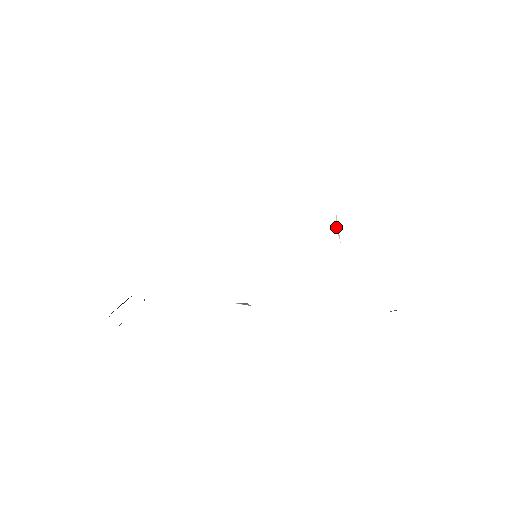
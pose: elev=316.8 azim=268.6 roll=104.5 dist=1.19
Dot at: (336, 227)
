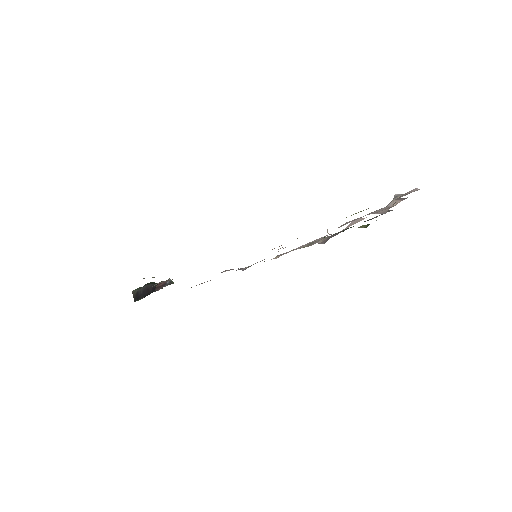
Dot at: occluded
